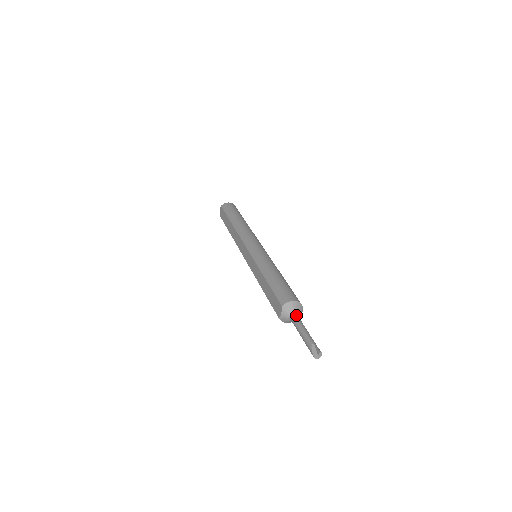
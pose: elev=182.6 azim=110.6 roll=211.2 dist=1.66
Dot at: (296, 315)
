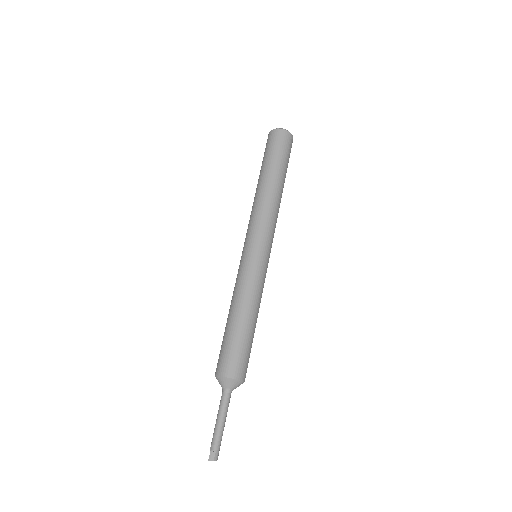
Dot at: (224, 391)
